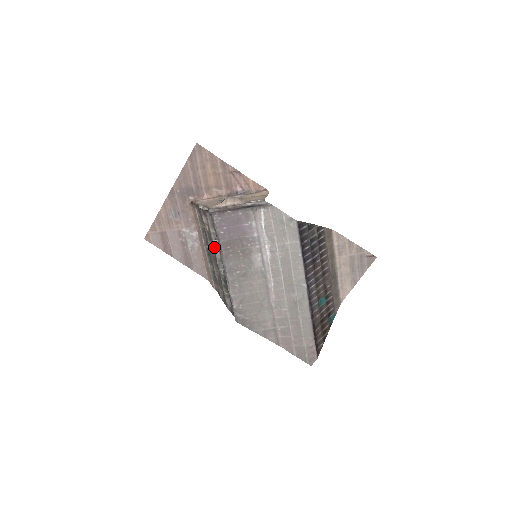
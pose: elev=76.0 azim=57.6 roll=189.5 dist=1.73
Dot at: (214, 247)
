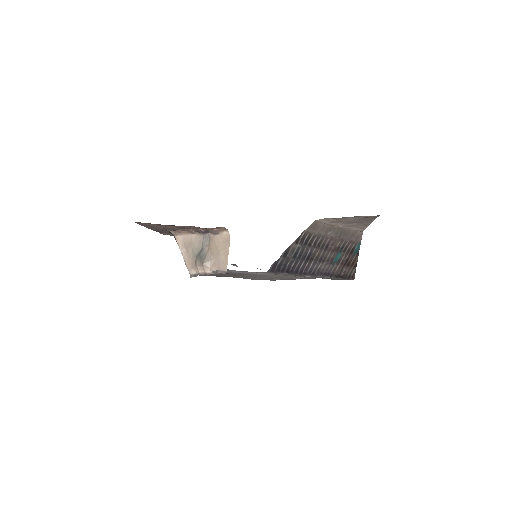
Dot at: occluded
